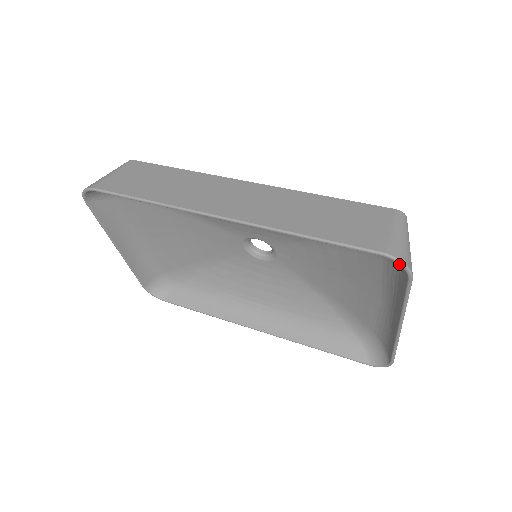
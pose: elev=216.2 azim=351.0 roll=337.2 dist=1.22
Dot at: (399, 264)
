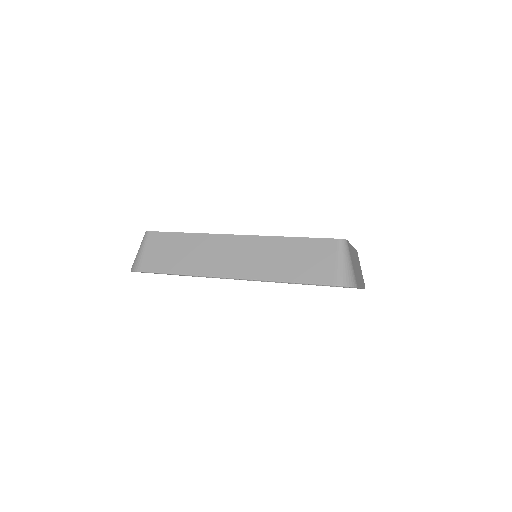
Dot at: occluded
